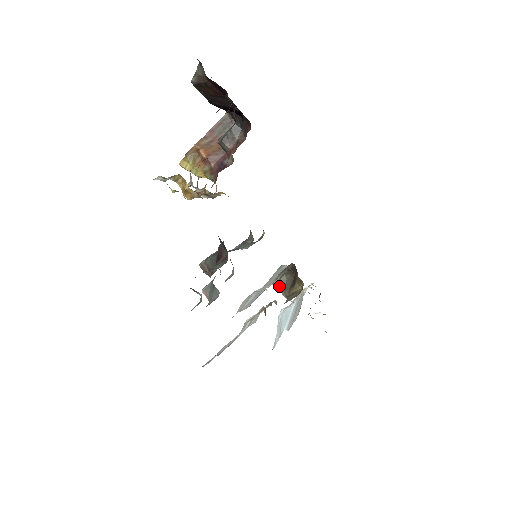
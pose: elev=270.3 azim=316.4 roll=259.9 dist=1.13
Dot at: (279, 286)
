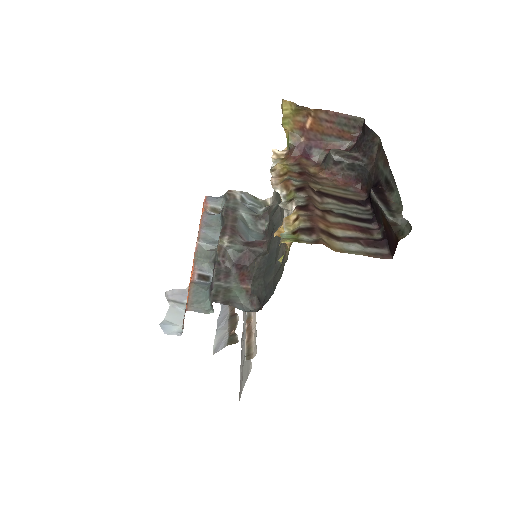
Dot at: occluded
